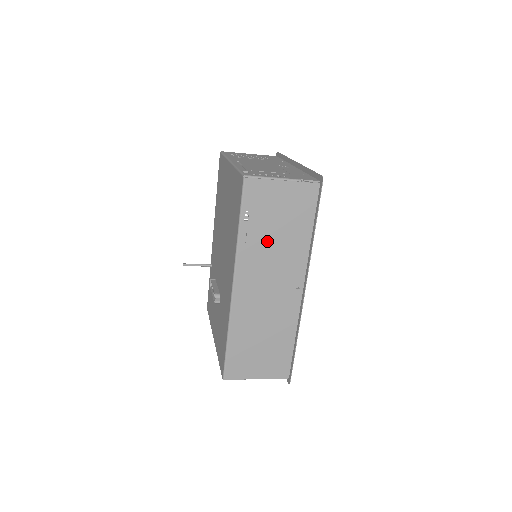
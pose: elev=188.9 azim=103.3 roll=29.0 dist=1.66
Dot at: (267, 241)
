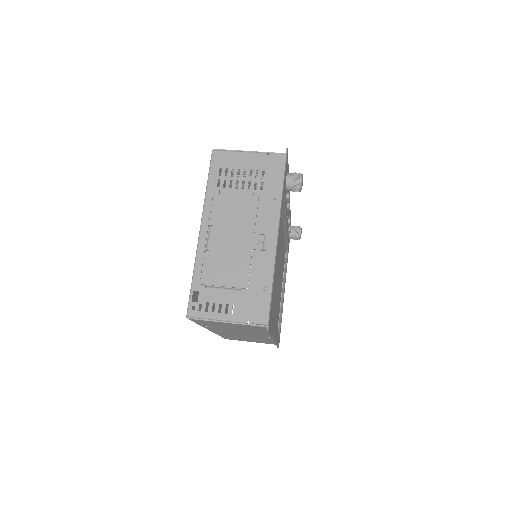
Dot at: (228, 329)
